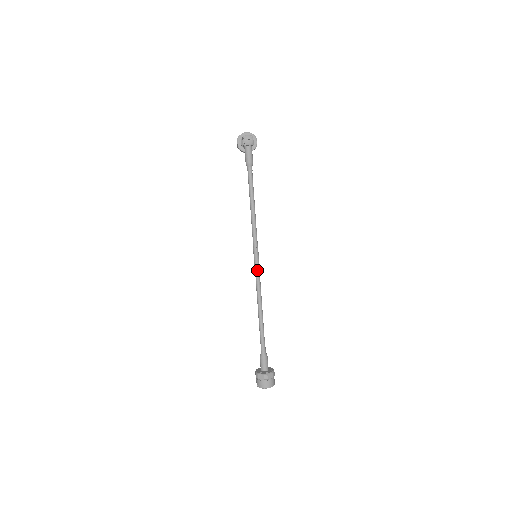
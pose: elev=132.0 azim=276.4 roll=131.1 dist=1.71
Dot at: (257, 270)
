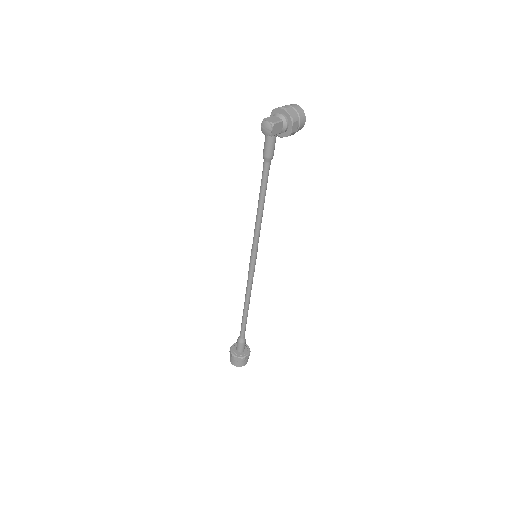
Dot at: (249, 271)
